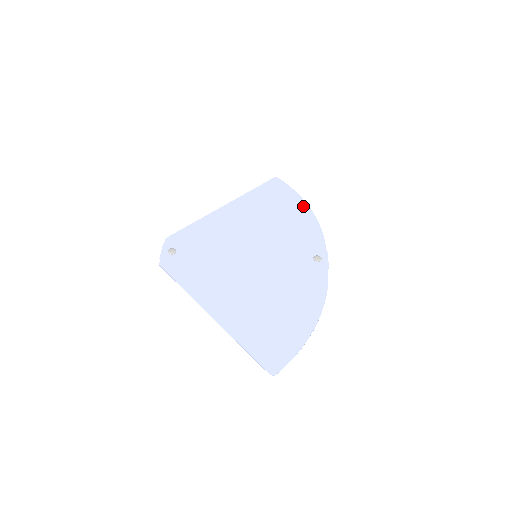
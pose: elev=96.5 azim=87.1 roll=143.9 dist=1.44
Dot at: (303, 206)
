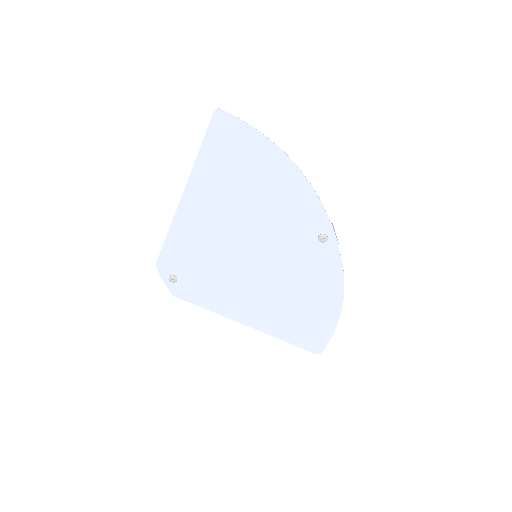
Dot at: (279, 158)
